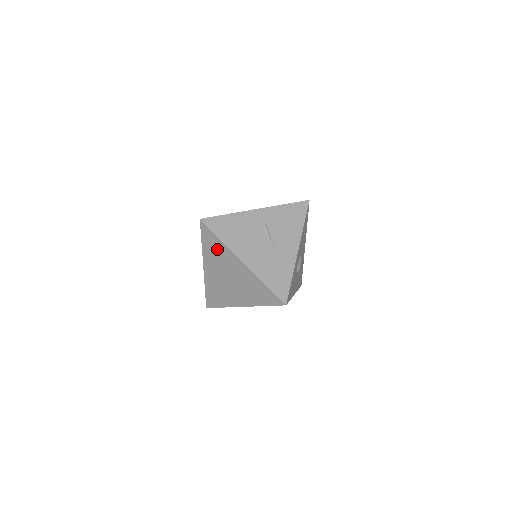
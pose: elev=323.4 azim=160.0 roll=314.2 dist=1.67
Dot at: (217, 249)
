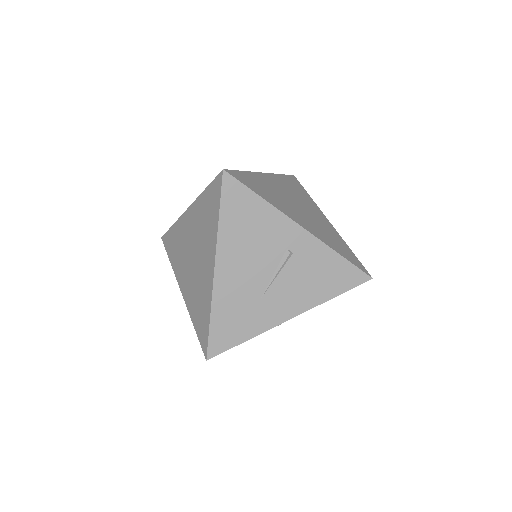
Dot at: (209, 220)
